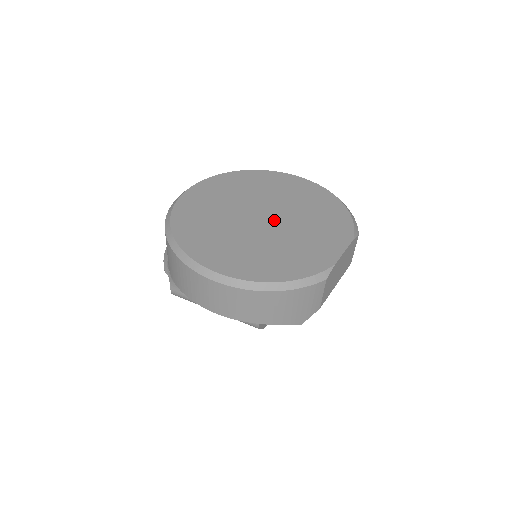
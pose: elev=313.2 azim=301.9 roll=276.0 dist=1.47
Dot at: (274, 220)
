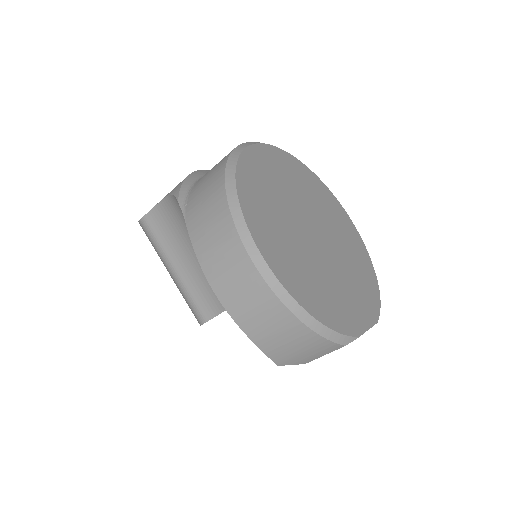
Dot at: (324, 245)
